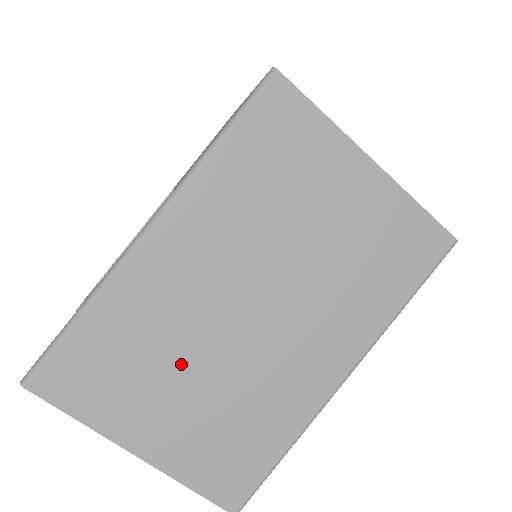
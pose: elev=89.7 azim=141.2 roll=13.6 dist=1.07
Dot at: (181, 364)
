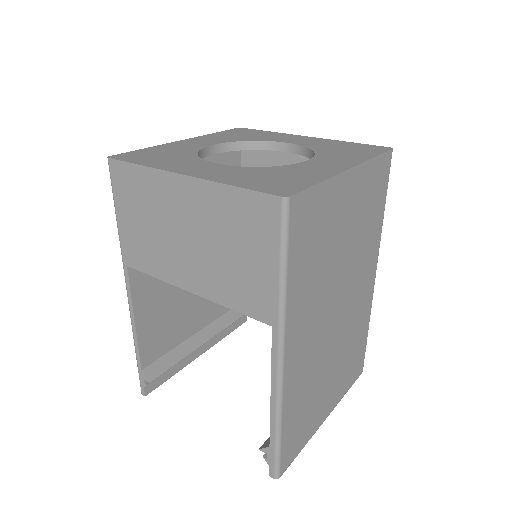
Dot at: (324, 373)
